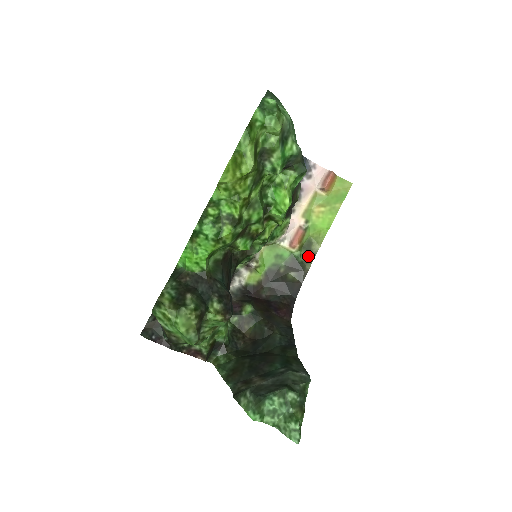
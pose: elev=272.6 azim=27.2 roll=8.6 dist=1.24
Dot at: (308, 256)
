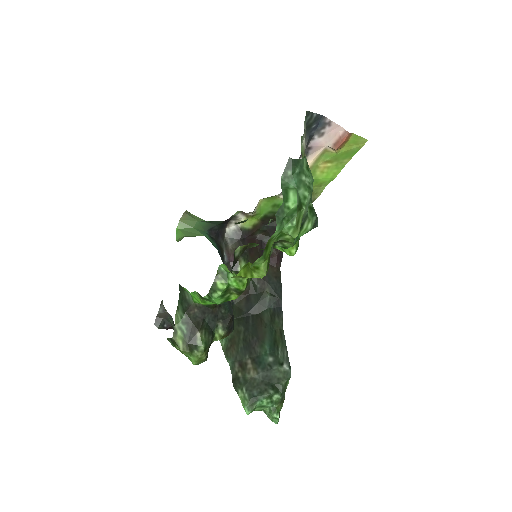
Dot at: occluded
